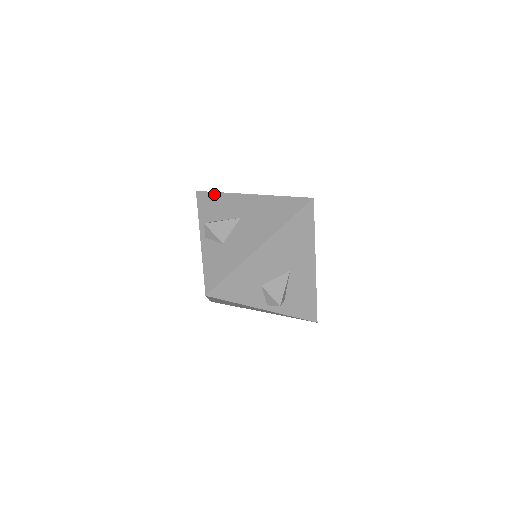
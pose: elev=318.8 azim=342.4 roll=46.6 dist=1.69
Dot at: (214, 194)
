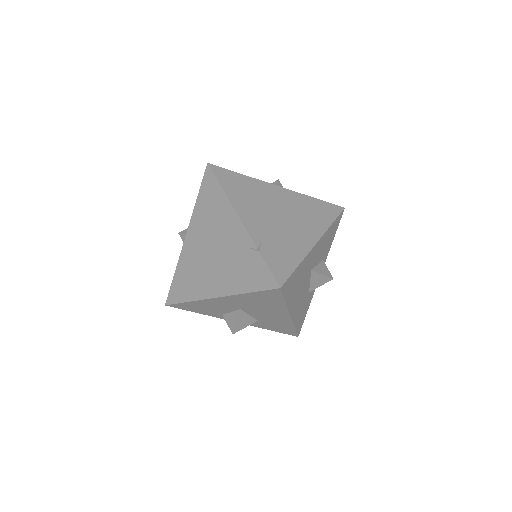
Dot at: (185, 304)
